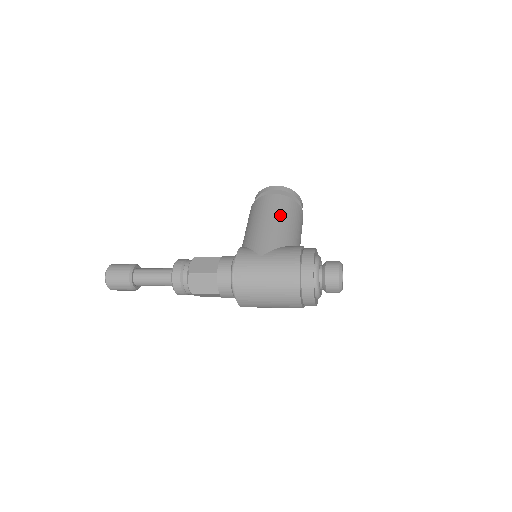
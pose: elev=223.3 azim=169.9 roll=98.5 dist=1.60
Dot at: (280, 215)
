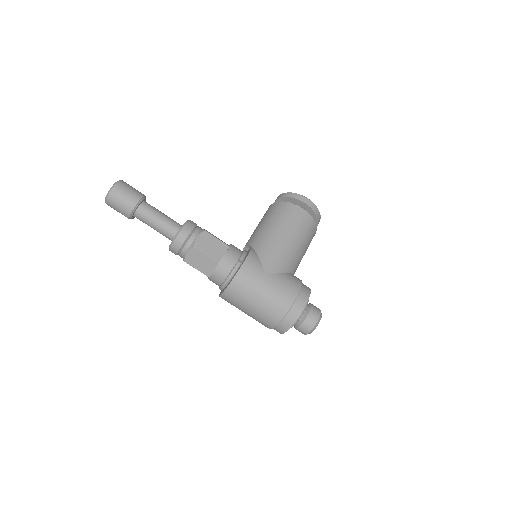
Dot at: (299, 237)
